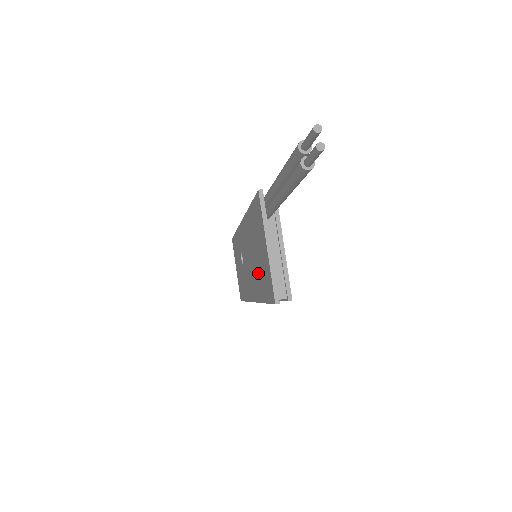
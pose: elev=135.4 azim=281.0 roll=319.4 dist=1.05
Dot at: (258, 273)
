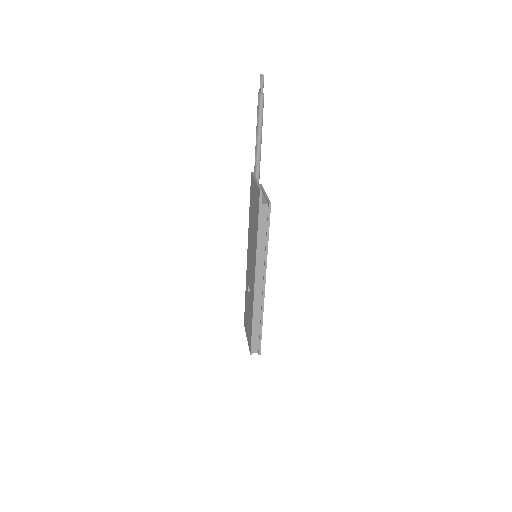
Dot at: (254, 227)
